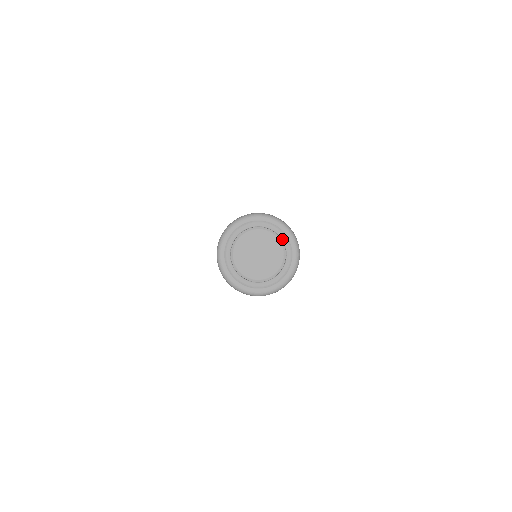
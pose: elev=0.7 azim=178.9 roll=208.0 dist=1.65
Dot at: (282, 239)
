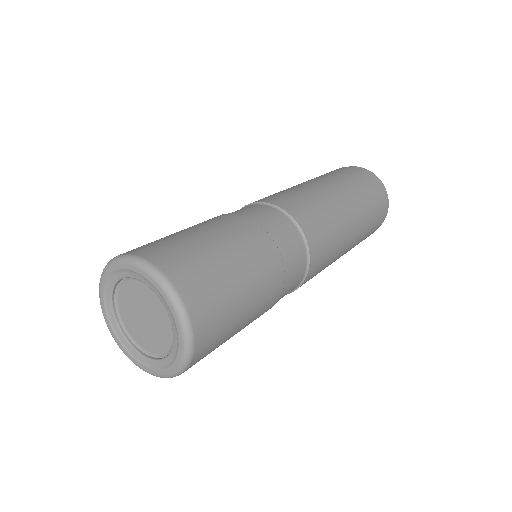
Dot at: (173, 339)
